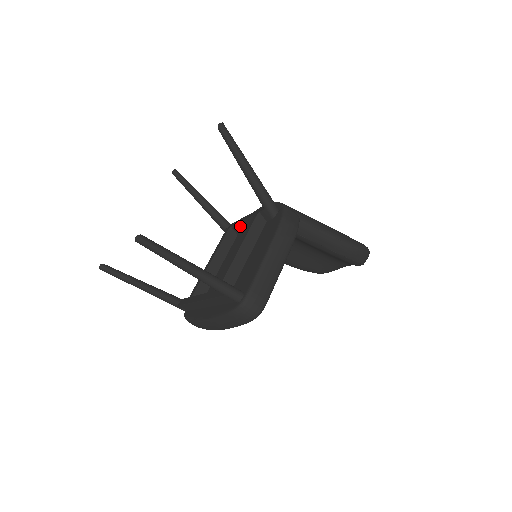
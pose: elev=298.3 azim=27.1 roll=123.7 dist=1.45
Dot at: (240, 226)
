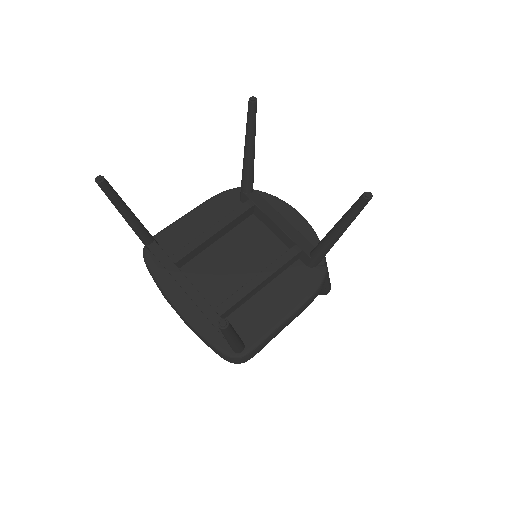
Dot at: (266, 219)
